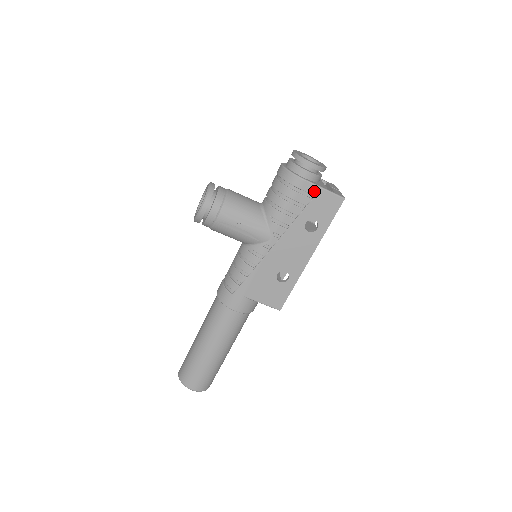
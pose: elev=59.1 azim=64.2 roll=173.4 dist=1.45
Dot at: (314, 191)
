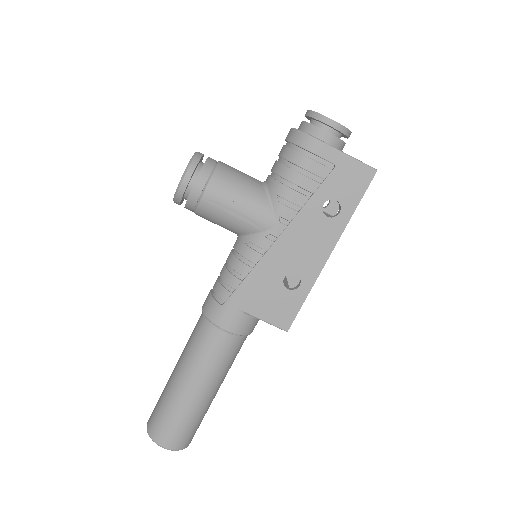
Dot at: (335, 158)
